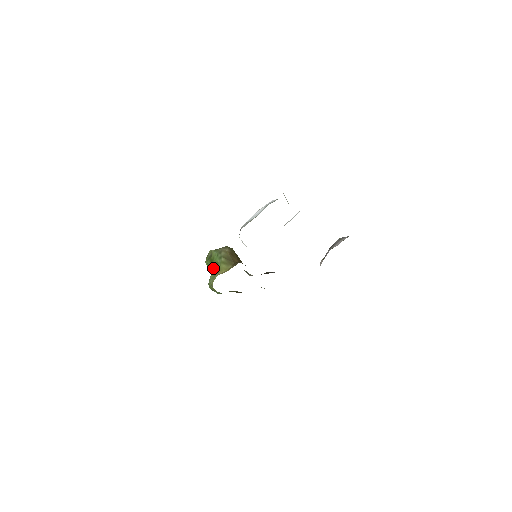
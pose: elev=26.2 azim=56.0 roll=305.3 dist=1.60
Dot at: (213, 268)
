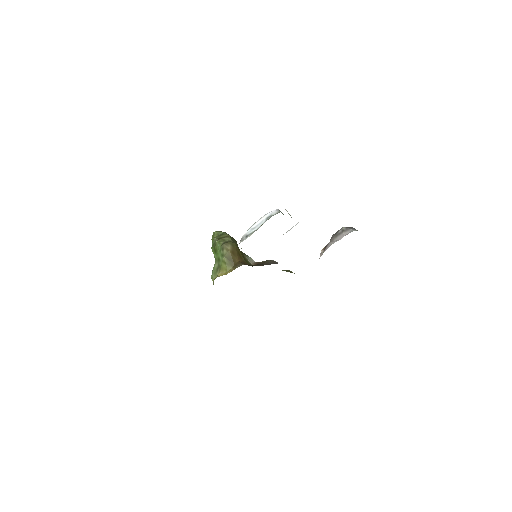
Dot at: (216, 262)
